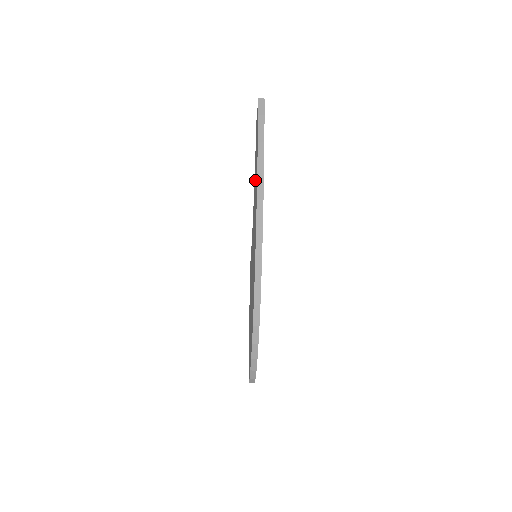
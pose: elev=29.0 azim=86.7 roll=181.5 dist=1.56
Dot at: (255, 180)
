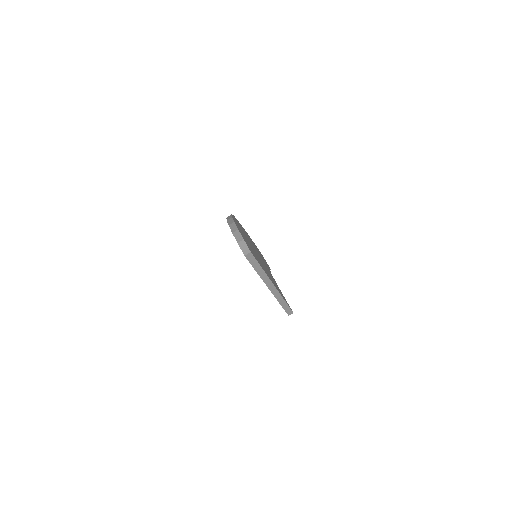
Dot at: occluded
